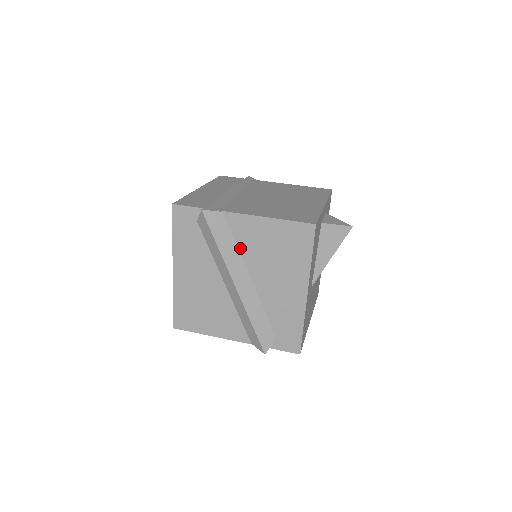
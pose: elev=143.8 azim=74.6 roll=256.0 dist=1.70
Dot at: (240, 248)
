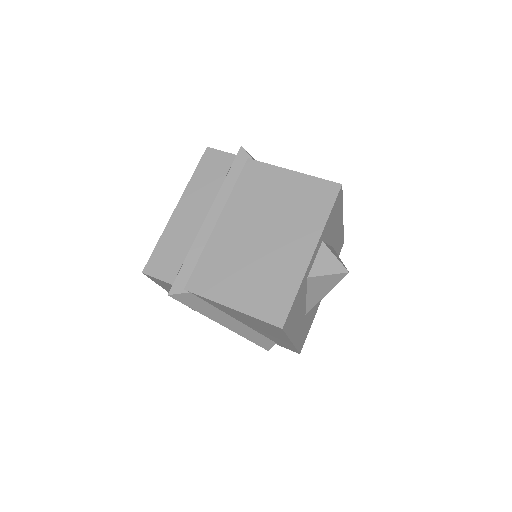
Dot at: (219, 309)
